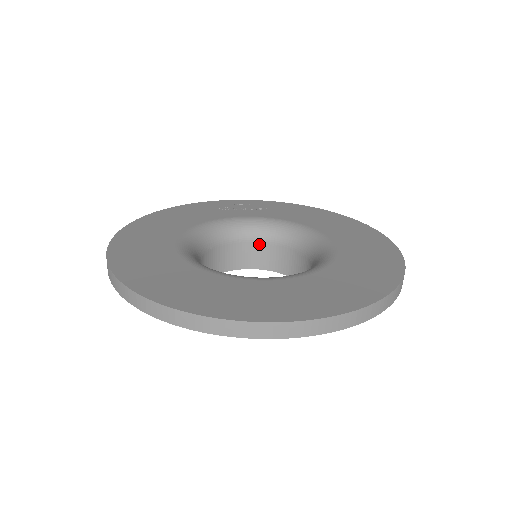
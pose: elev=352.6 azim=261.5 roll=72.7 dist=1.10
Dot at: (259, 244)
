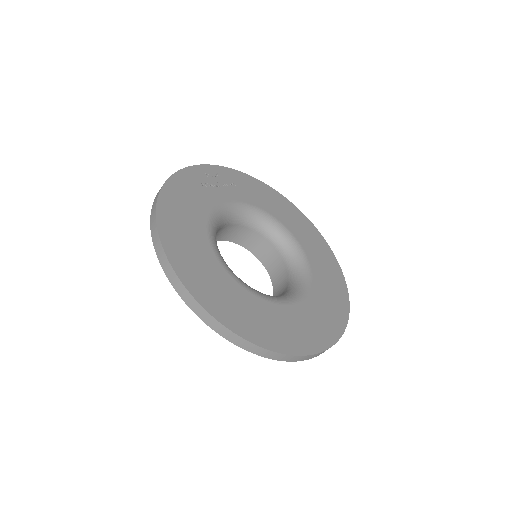
Dot at: (235, 226)
